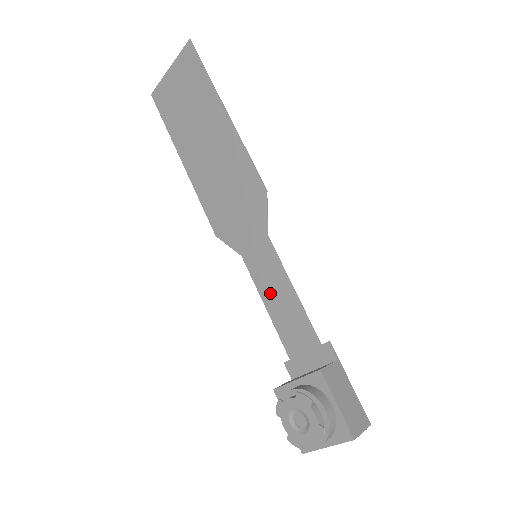
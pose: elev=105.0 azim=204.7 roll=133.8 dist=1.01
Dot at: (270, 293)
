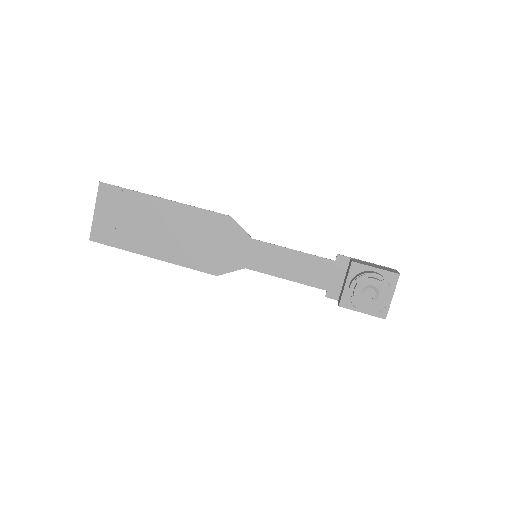
Dot at: (282, 268)
